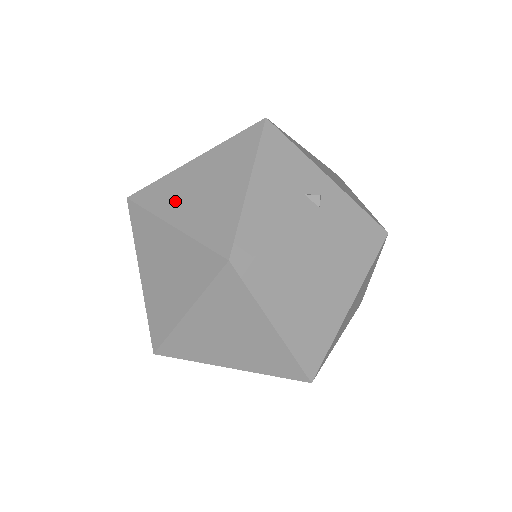
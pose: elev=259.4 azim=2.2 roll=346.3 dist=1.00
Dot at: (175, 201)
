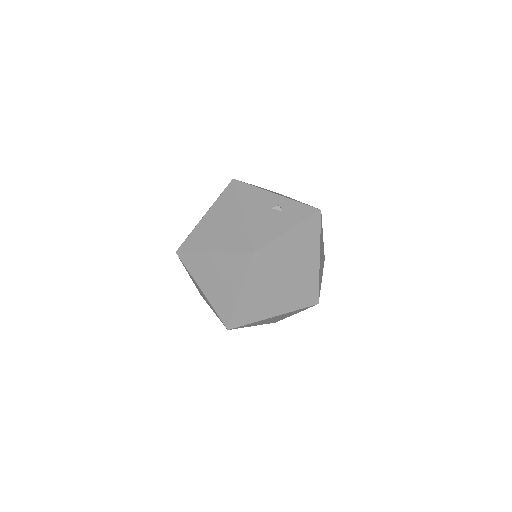
Dot at: (207, 240)
